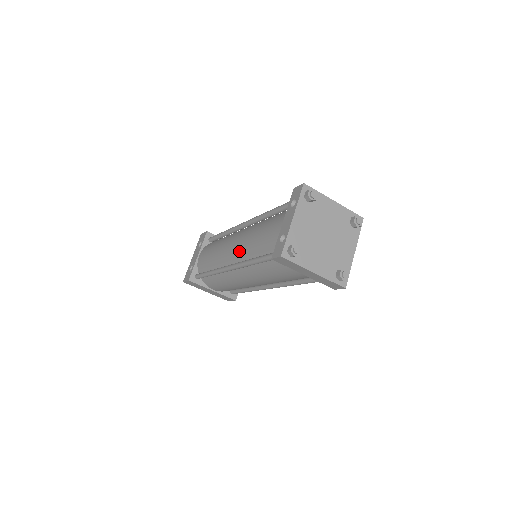
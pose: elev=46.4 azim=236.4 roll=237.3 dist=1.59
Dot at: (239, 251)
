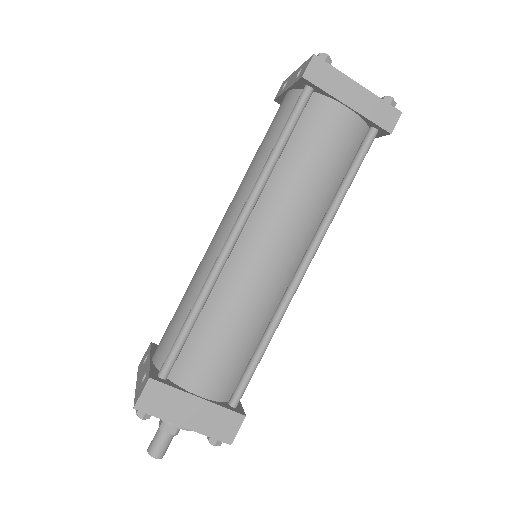
Dot at: (237, 203)
